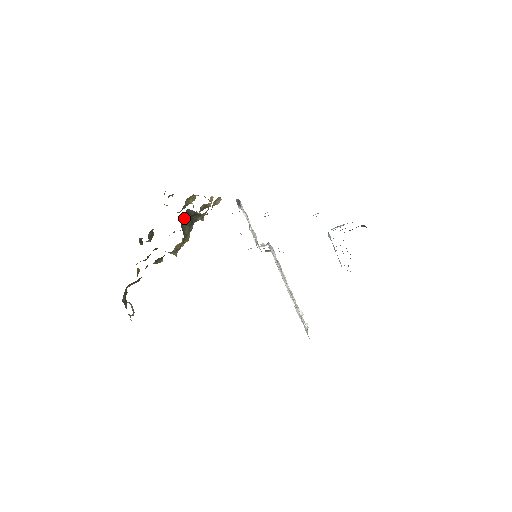
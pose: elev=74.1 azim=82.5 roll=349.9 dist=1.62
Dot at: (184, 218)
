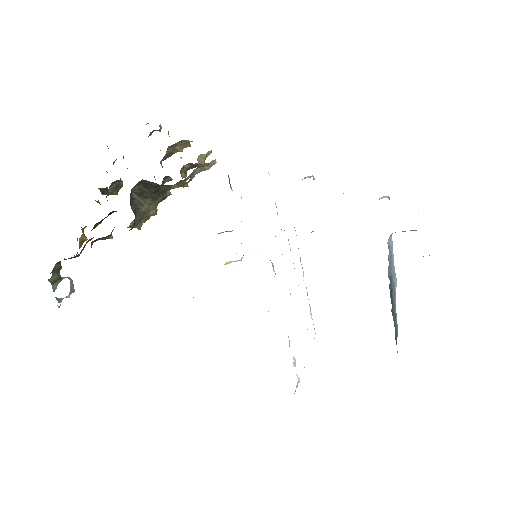
Dot at: (139, 189)
